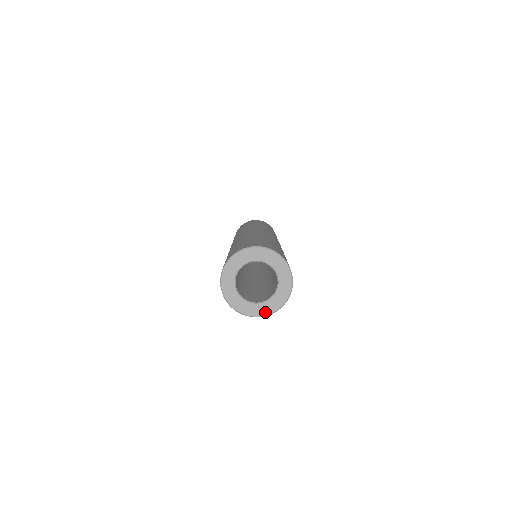
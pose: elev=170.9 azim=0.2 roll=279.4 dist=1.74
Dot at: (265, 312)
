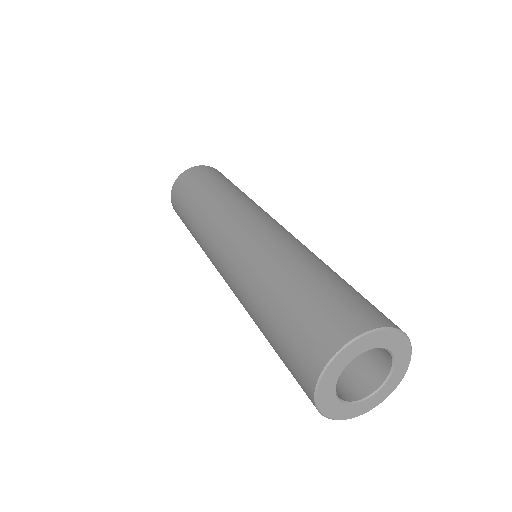
Dot at: (358, 412)
